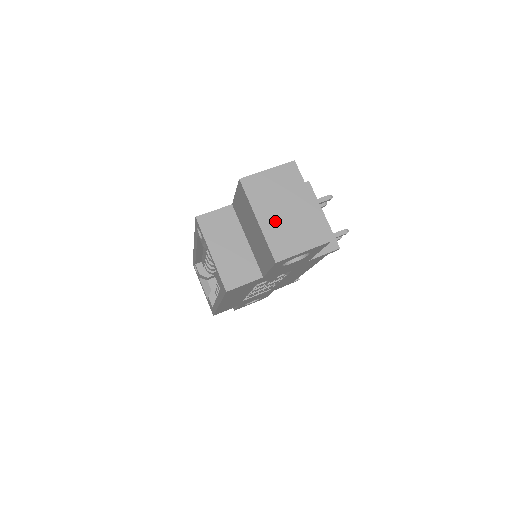
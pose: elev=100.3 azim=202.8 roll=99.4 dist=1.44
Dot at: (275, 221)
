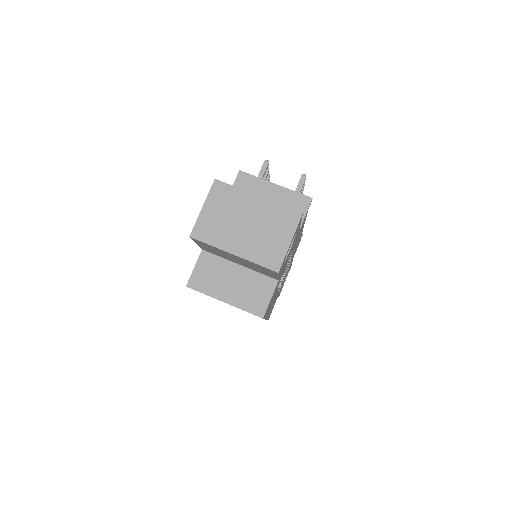
Dot at: (247, 242)
